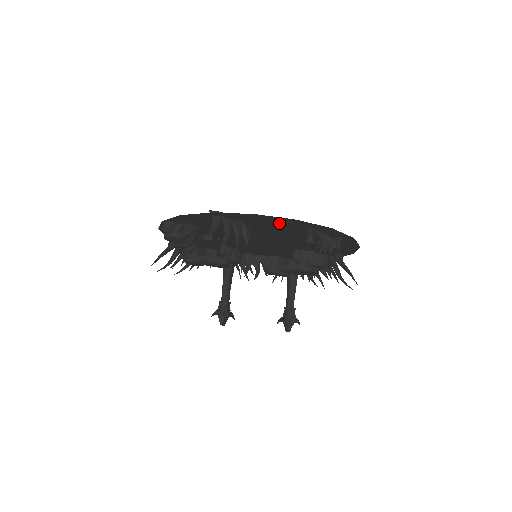
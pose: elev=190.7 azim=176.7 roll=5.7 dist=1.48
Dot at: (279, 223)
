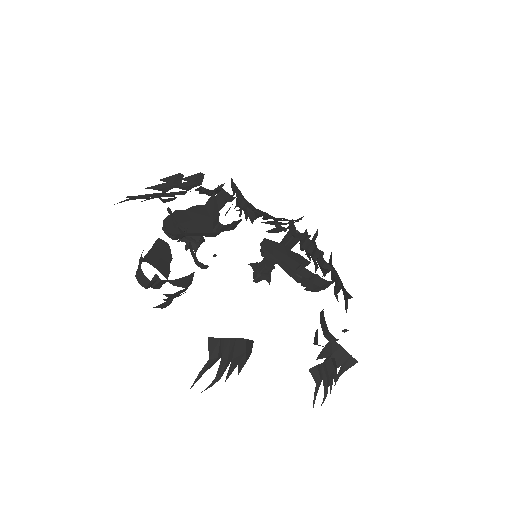
Dot at: occluded
